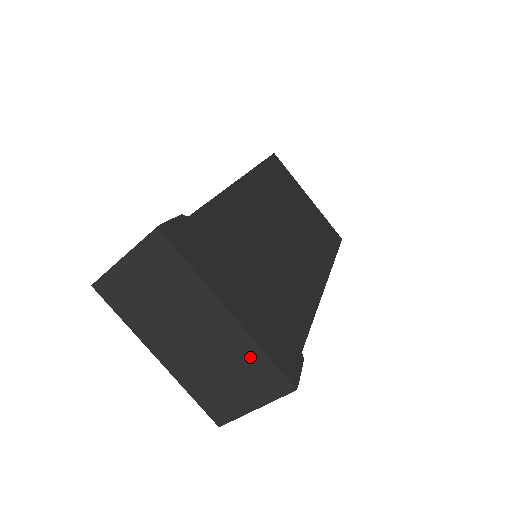
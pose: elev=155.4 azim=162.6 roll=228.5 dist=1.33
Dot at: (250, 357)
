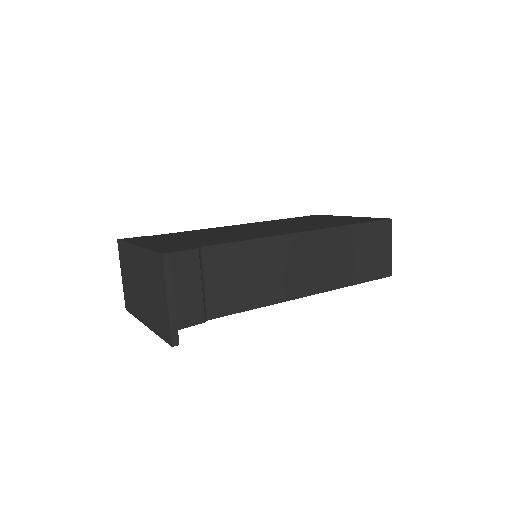
Dot at: (149, 263)
